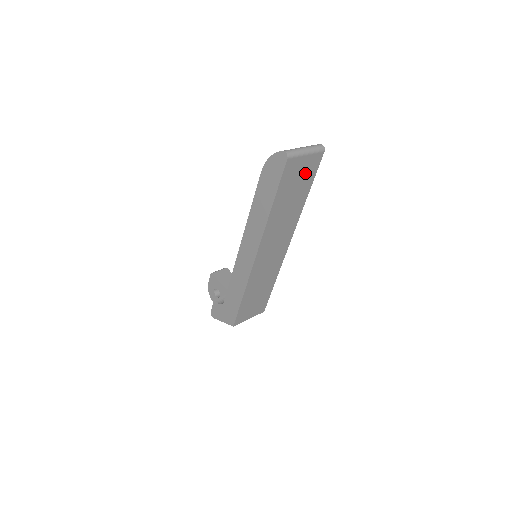
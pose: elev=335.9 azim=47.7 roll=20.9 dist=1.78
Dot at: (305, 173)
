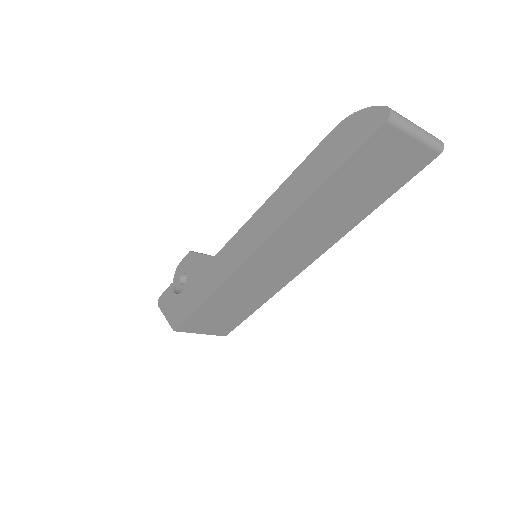
Dot at: (394, 169)
